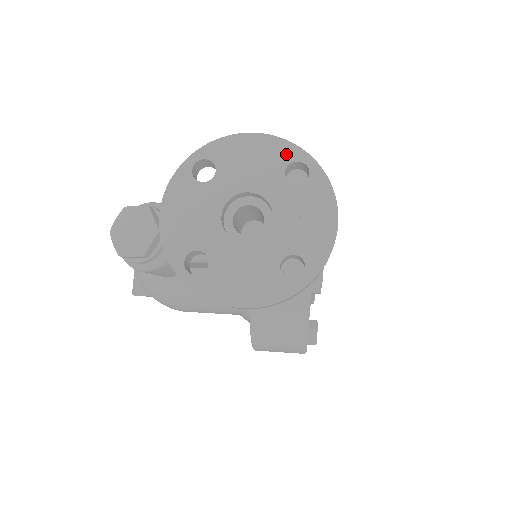
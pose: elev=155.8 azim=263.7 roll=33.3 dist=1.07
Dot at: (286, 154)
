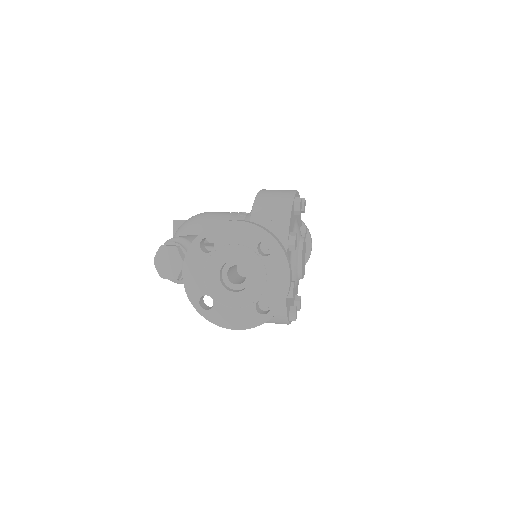
Dot at: (258, 236)
